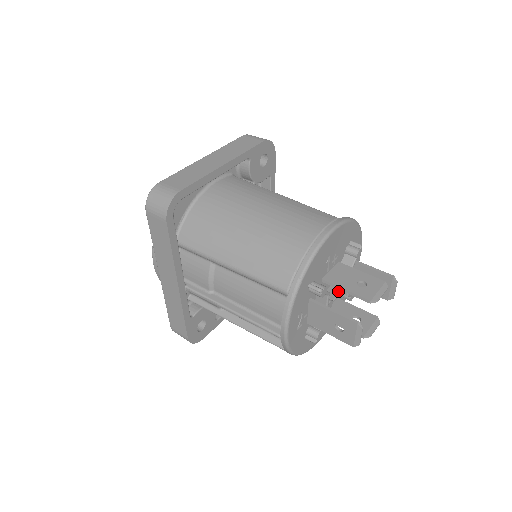
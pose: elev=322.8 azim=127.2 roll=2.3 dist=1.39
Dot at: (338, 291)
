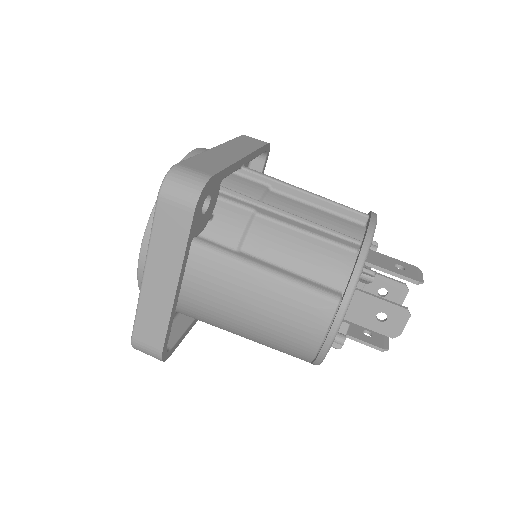
Dot at: occluded
